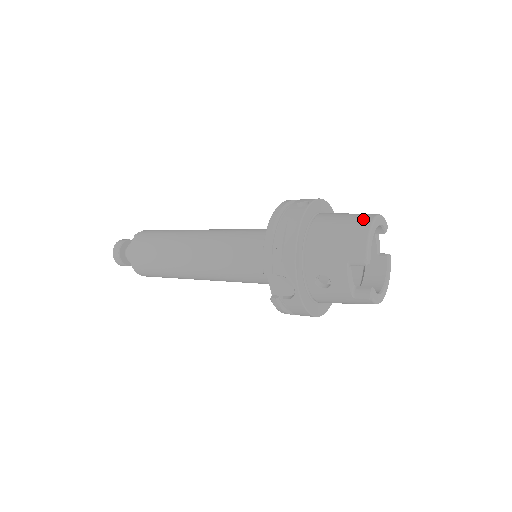
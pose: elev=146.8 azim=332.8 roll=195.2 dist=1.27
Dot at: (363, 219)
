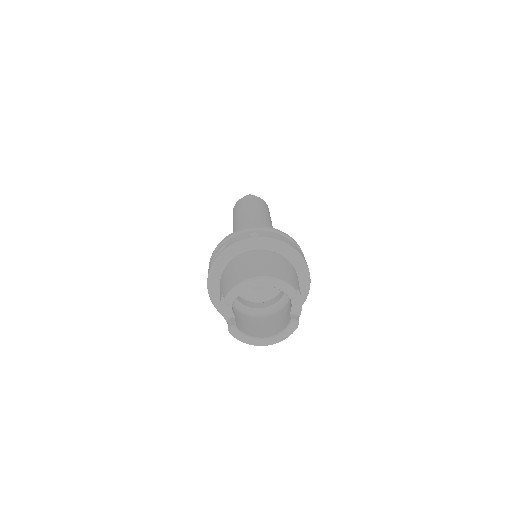
Dot at: (256, 272)
